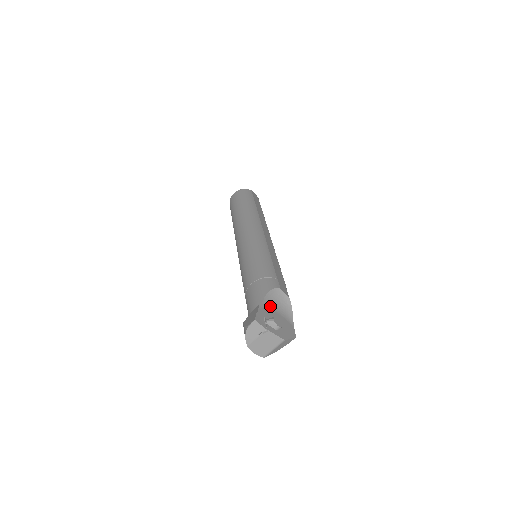
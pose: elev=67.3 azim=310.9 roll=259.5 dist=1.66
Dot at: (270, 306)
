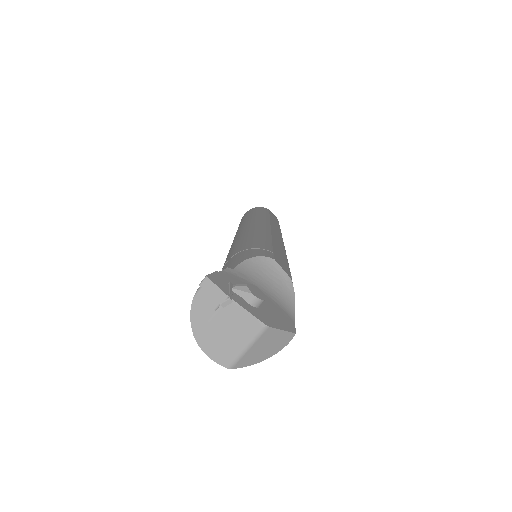
Dot at: (250, 279)
